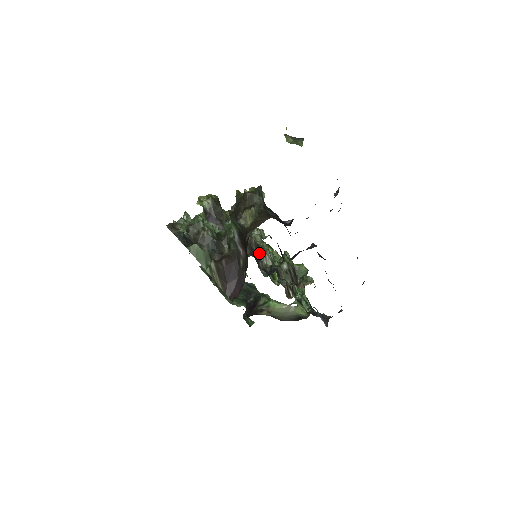
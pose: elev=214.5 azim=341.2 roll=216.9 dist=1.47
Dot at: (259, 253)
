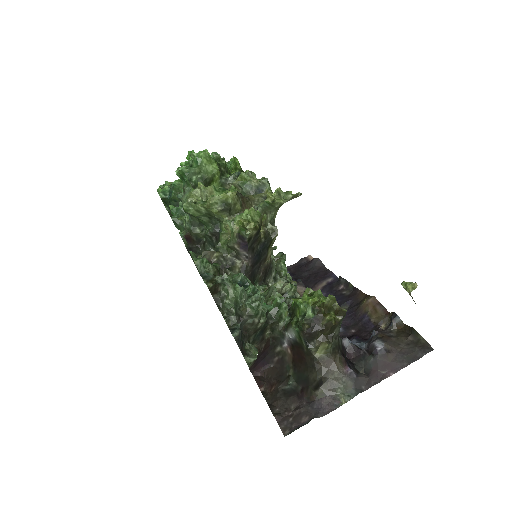
Dot at: (268, 272)
